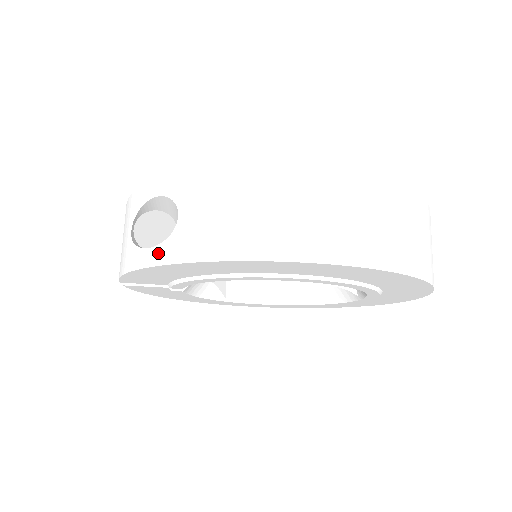
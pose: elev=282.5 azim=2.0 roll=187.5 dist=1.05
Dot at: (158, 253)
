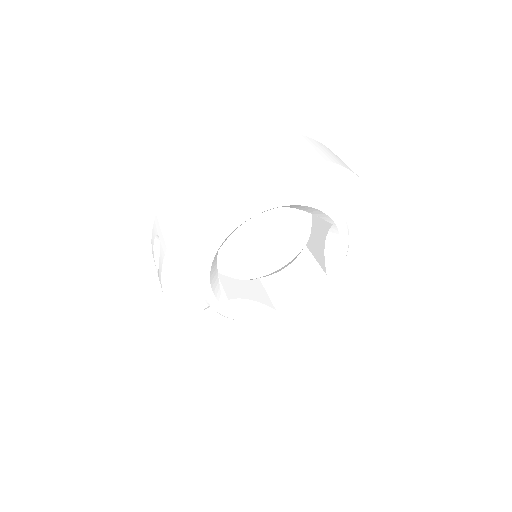
Dot at: (160, 262)
